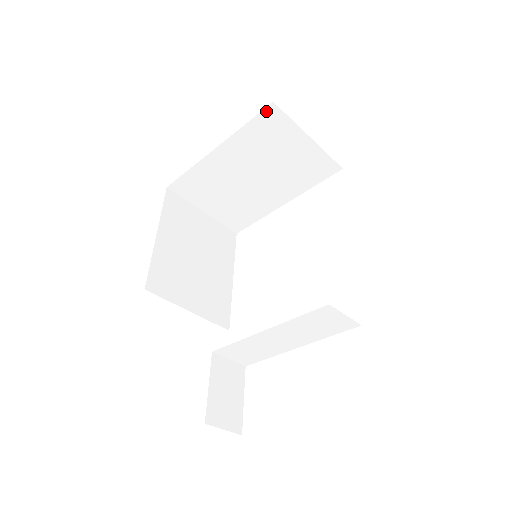
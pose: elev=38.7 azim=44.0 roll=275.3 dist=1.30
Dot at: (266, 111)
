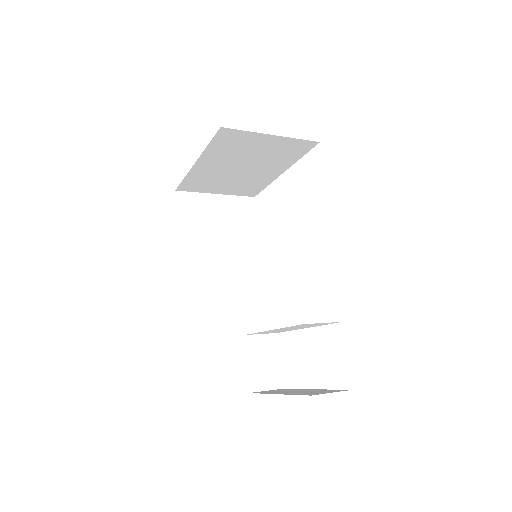
Dot at: (219, 133)
